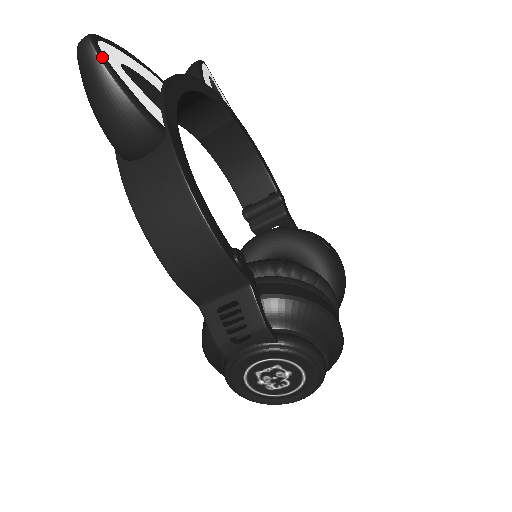
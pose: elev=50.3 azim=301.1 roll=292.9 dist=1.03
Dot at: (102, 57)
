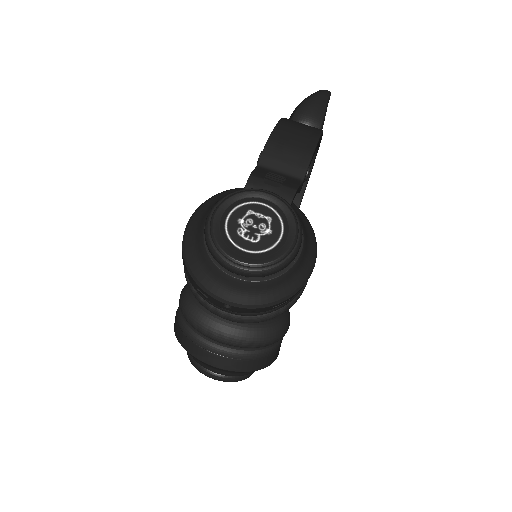
Dot at: occluded
